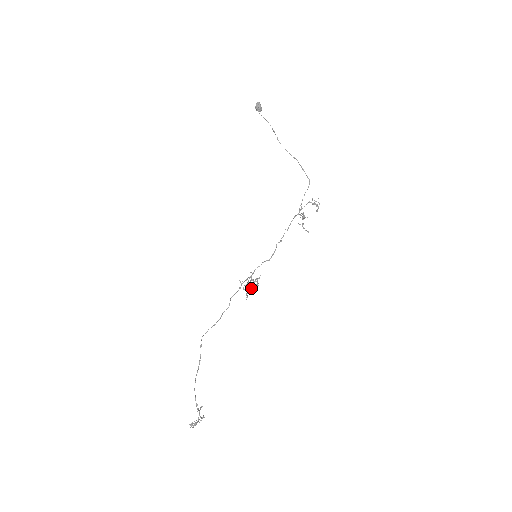
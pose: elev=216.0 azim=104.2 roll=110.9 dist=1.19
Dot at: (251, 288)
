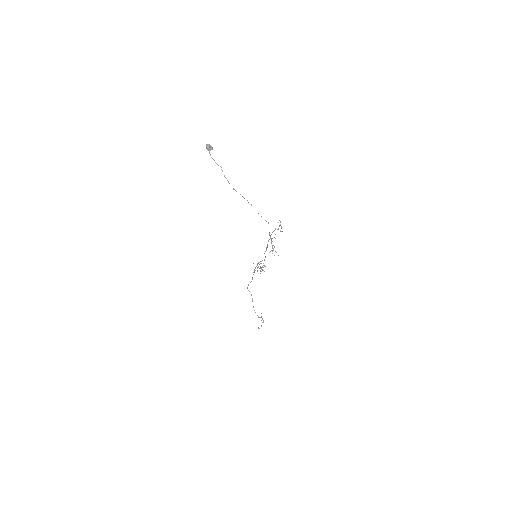
Dot at: occluded
